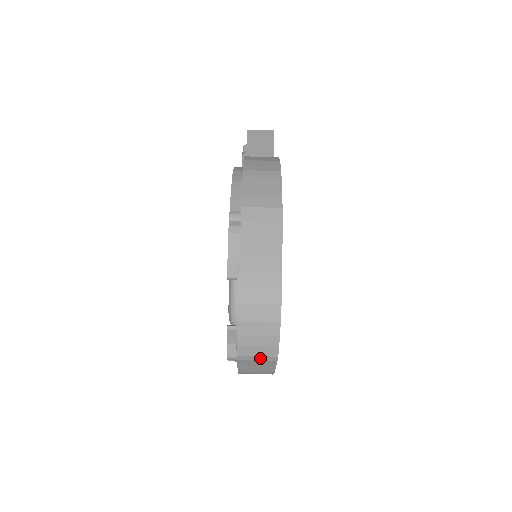
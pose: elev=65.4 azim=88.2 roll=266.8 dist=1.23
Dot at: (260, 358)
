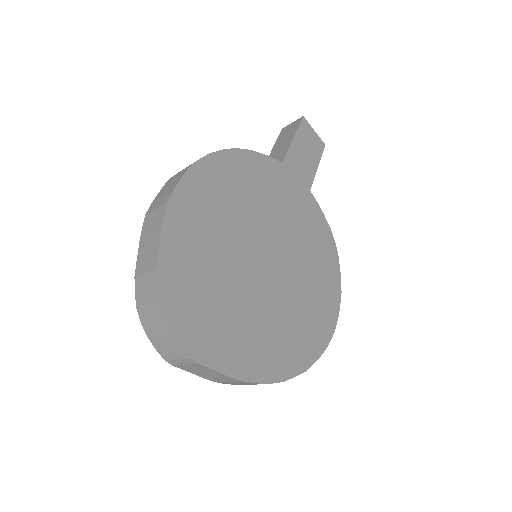
Dot at: (183, 362)
